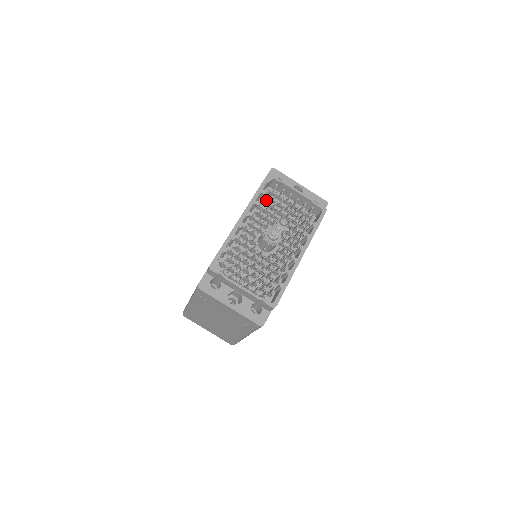
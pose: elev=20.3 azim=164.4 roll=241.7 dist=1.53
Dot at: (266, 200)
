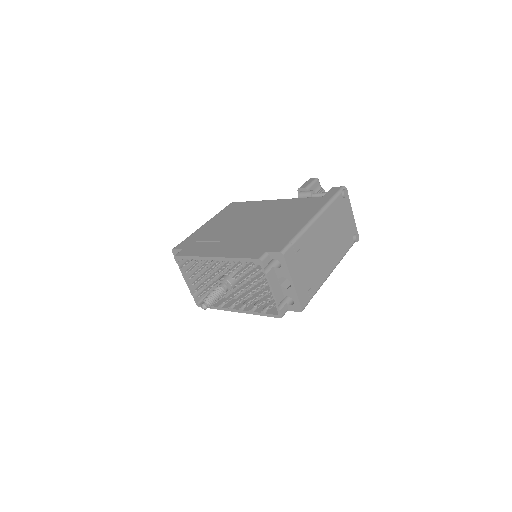
Dot at: occluded
